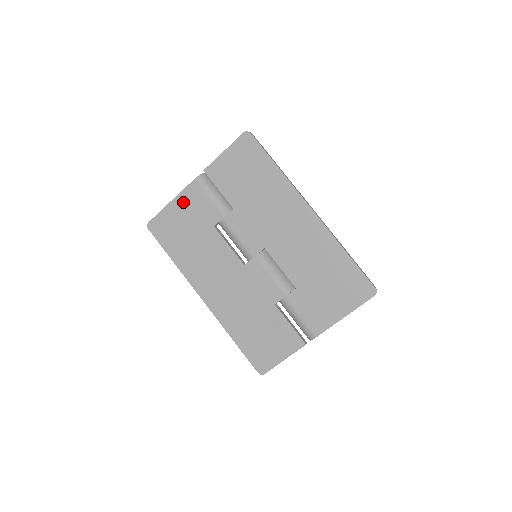
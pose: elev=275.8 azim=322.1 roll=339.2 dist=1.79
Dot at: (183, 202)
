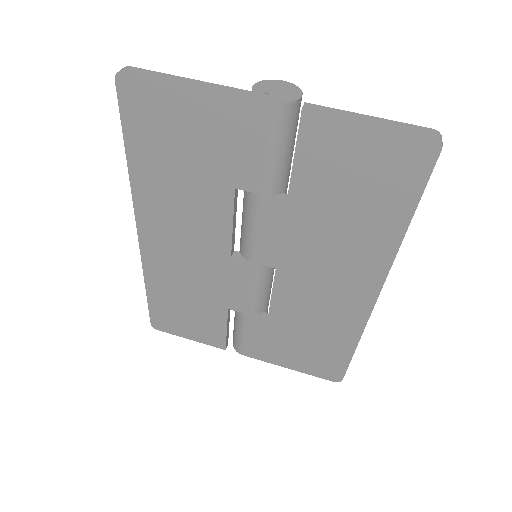
Dot at: (217, 111)
